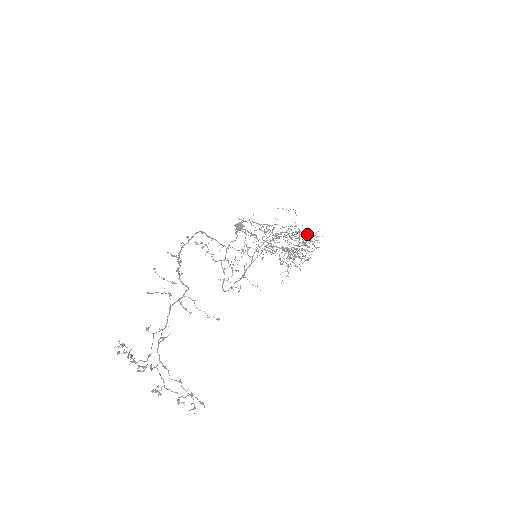
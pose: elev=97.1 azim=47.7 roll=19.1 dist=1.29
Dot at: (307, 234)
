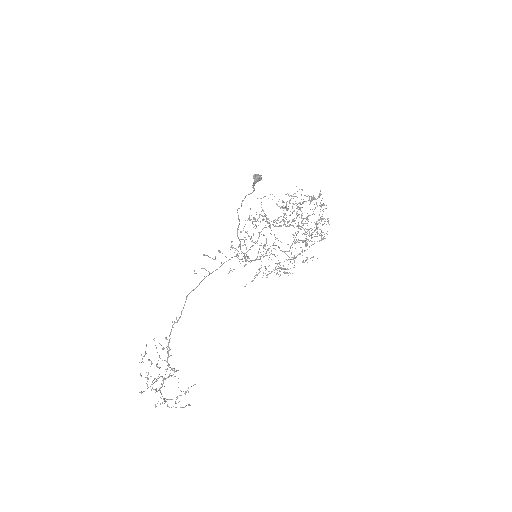
Dot at: occluded
